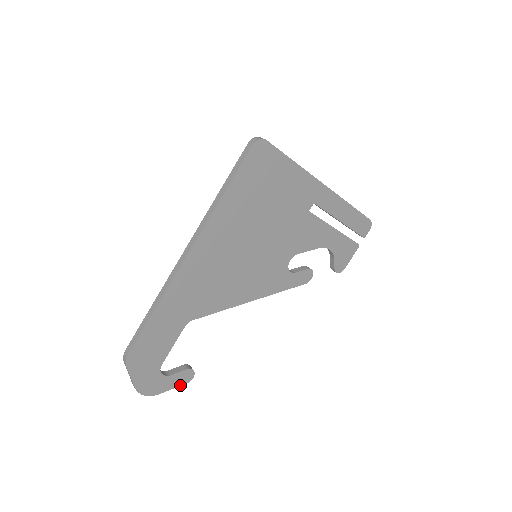
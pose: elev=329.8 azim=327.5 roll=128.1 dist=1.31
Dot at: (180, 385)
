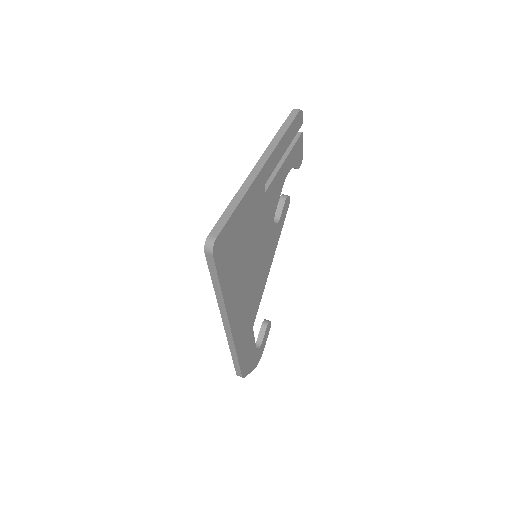
Dot at: (268, 333)
